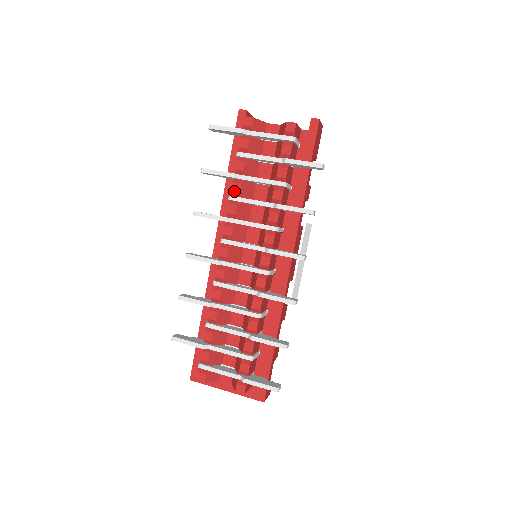
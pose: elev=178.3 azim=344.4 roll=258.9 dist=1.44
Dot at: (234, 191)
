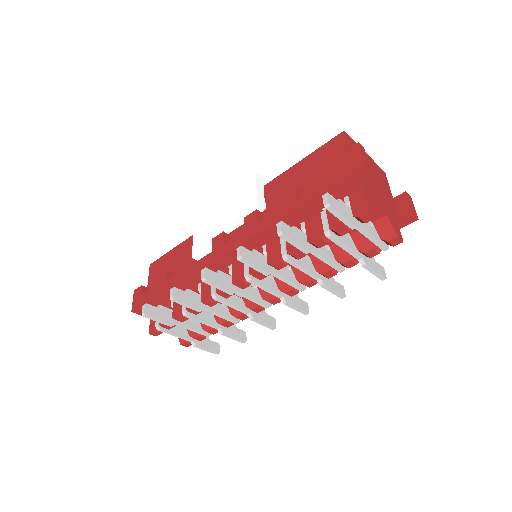
Dot at: (295, 257)
